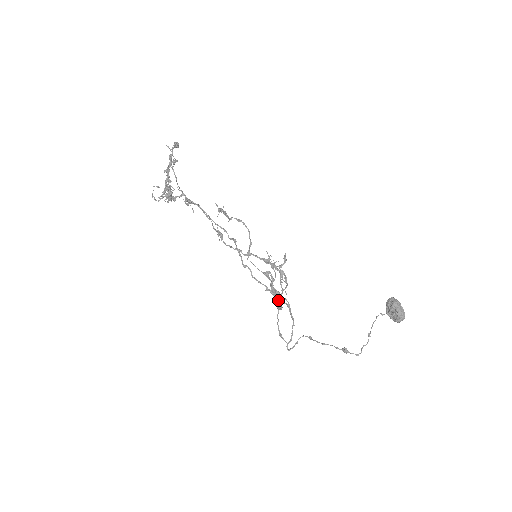
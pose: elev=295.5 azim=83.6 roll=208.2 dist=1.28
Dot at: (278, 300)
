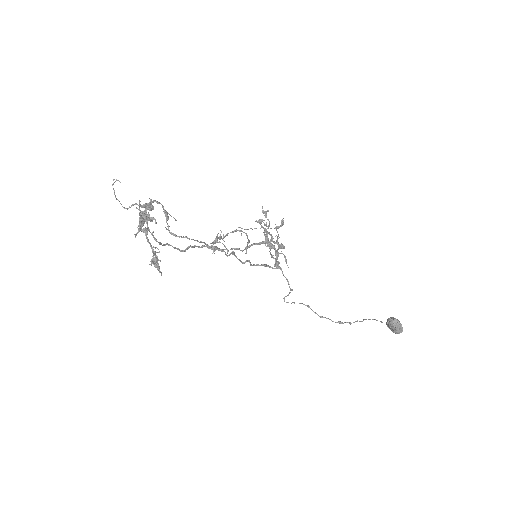
Dot at: (276, 268)
